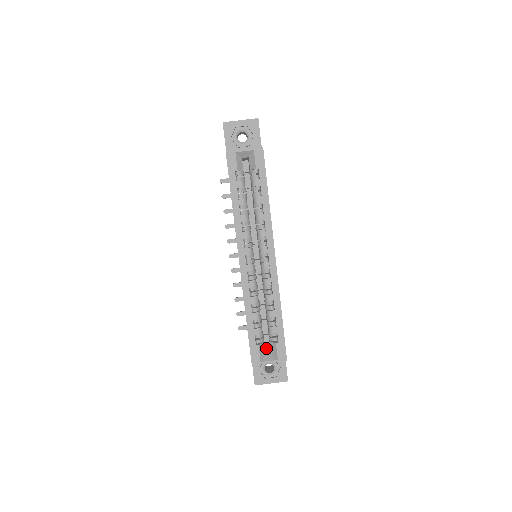
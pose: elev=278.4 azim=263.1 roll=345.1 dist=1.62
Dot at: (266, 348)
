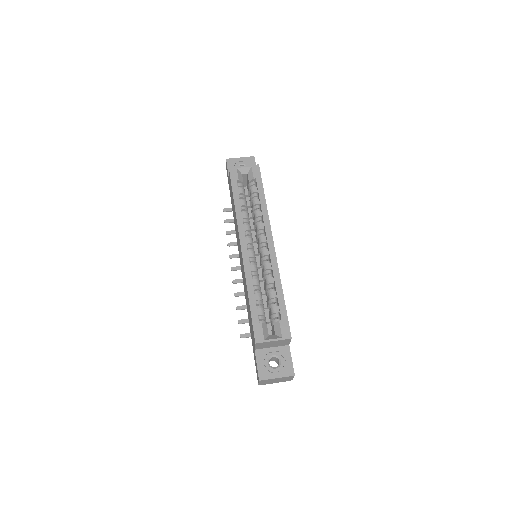
Dot at: occluded
